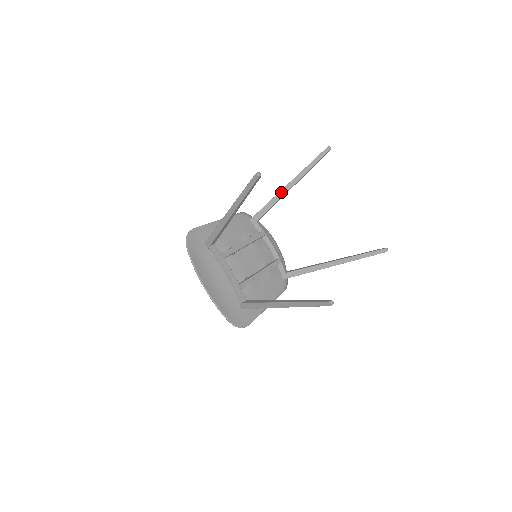
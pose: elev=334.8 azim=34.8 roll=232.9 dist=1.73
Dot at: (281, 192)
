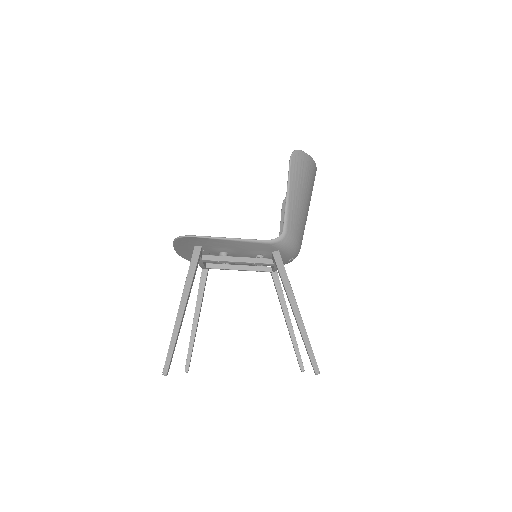
Dot at: (289, 299)
